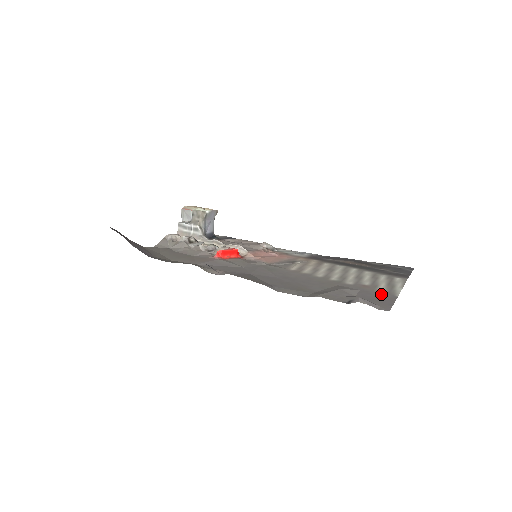
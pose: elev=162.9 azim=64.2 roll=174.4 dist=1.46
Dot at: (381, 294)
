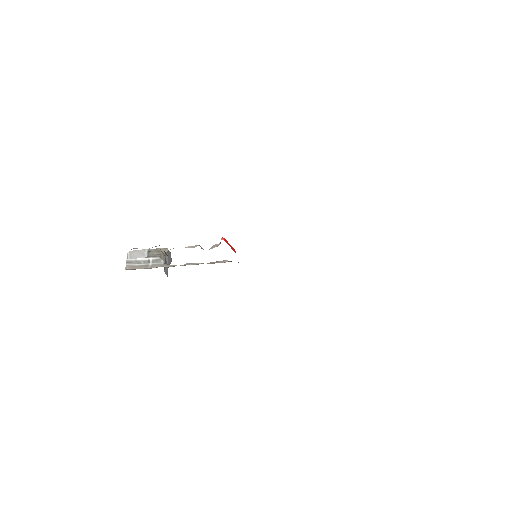
Dot at: occluded
